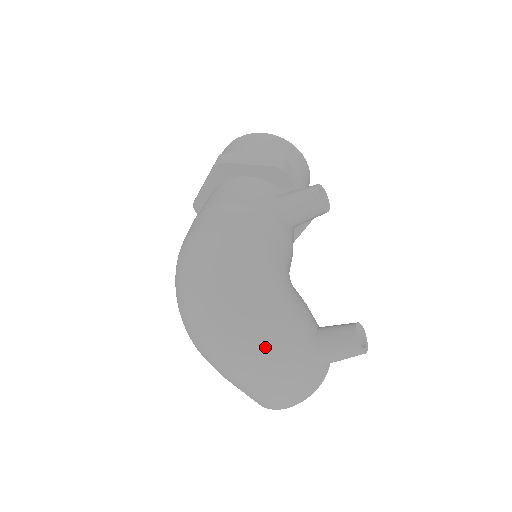
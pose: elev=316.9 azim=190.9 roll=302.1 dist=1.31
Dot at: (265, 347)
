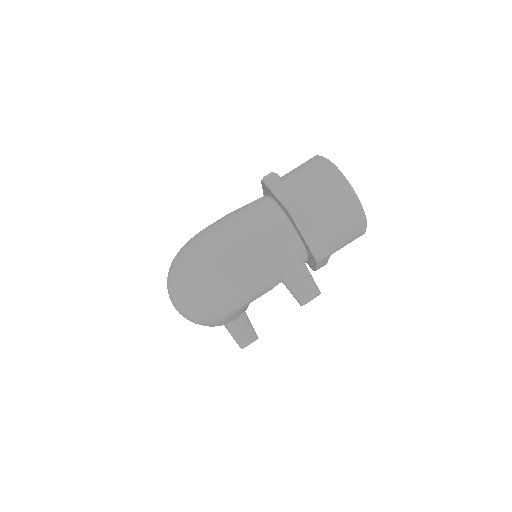
Dot at: occluded
